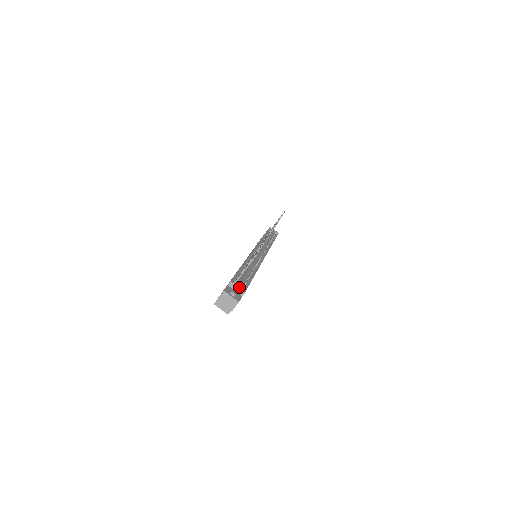
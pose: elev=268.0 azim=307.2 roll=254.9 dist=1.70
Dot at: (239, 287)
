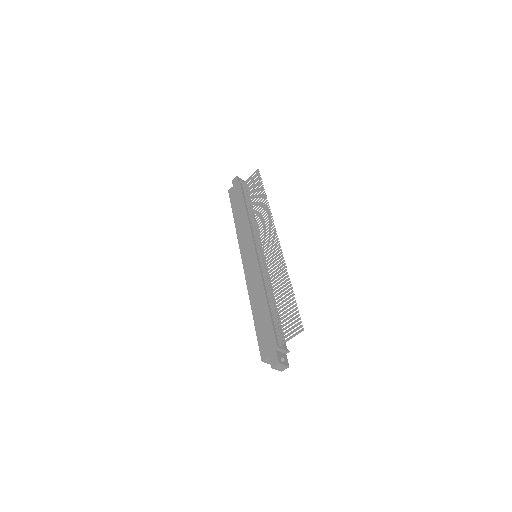
Dot at: (285, 349)
